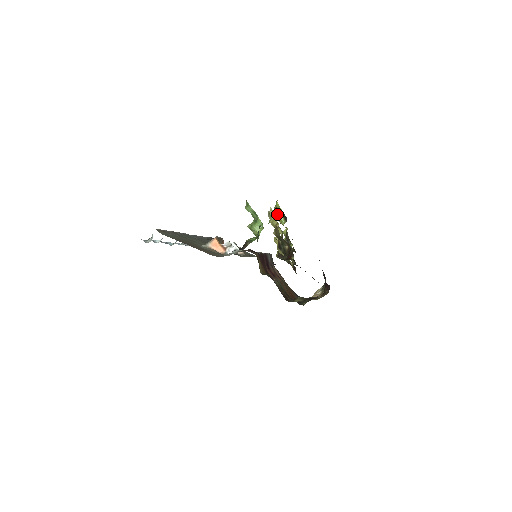
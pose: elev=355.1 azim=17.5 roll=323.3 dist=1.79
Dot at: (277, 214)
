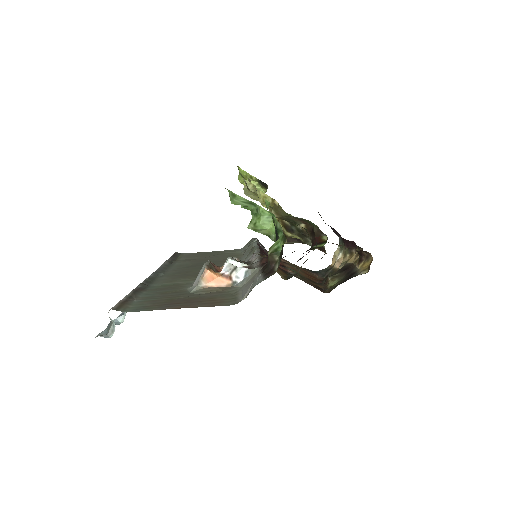
Dot at: occluded
